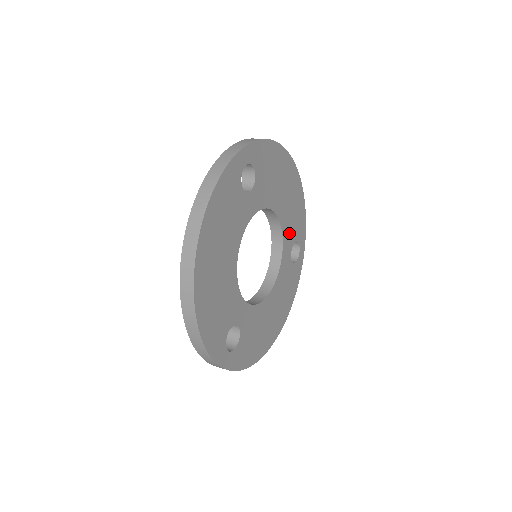
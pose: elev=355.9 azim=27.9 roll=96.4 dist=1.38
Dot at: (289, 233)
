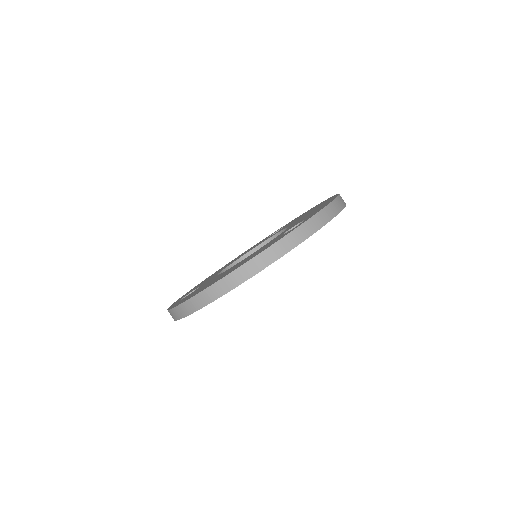
Dot at: occluded
